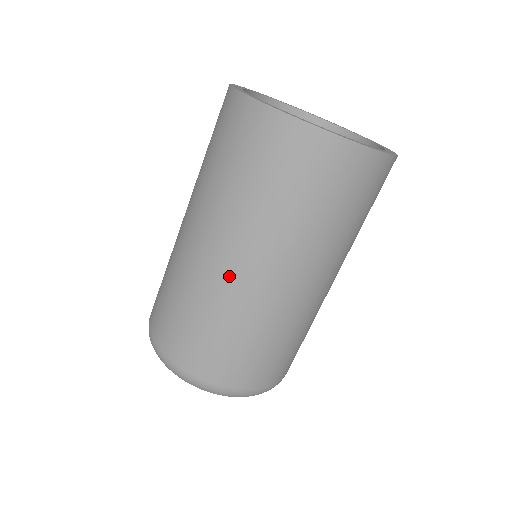
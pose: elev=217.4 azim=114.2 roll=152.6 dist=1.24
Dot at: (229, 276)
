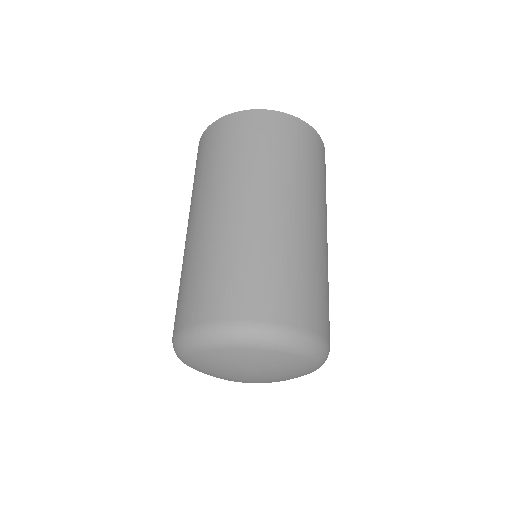
Dot at: (297, 223)
